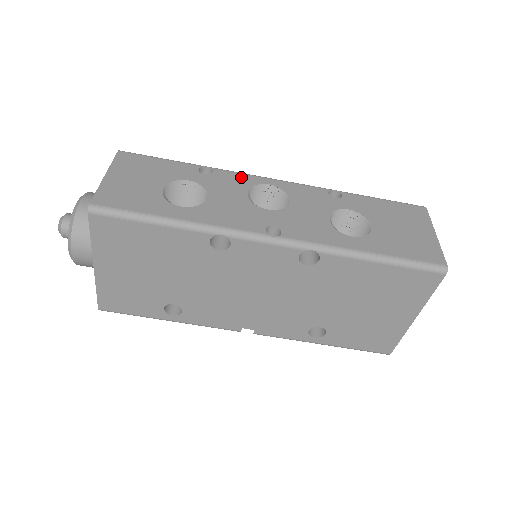
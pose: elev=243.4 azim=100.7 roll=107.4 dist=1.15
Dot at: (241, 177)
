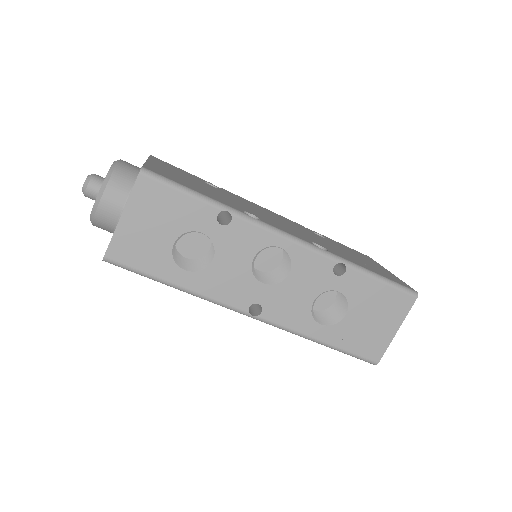
Dot at: (257, 234)
